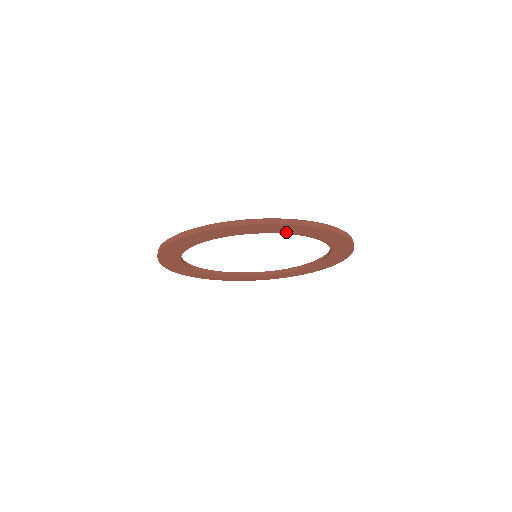
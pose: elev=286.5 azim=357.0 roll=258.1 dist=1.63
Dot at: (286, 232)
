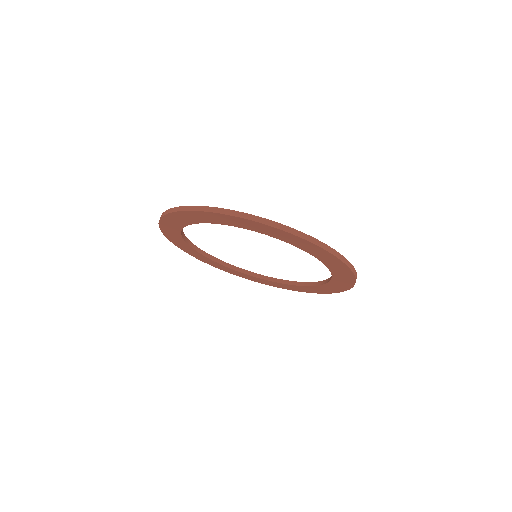
Dot at: (323, 260)
